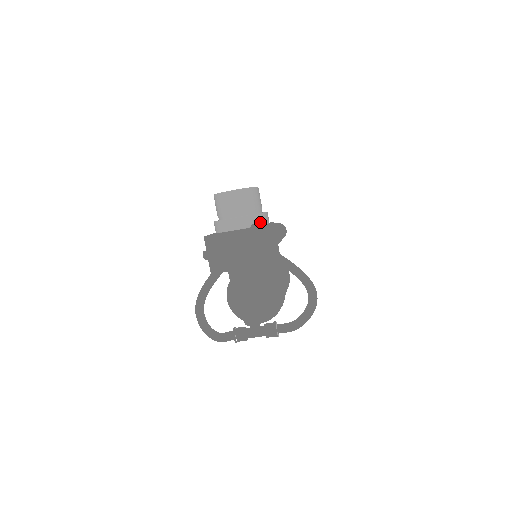
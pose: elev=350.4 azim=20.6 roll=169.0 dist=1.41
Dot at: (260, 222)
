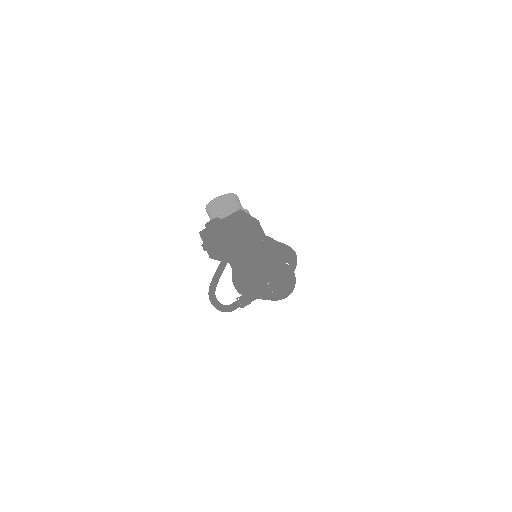
Dot at: occluded
